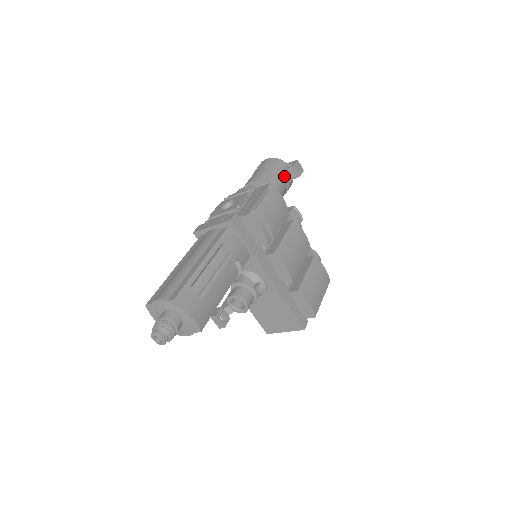
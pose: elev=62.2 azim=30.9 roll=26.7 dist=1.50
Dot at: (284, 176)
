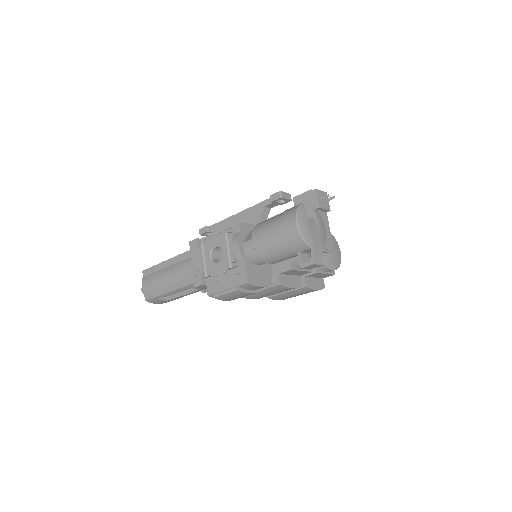
Dot at: occluded
